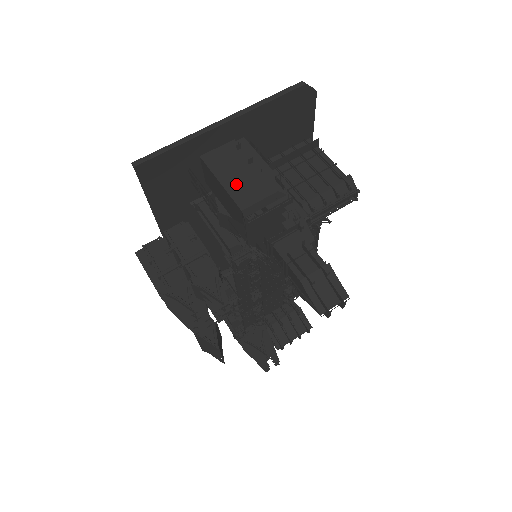
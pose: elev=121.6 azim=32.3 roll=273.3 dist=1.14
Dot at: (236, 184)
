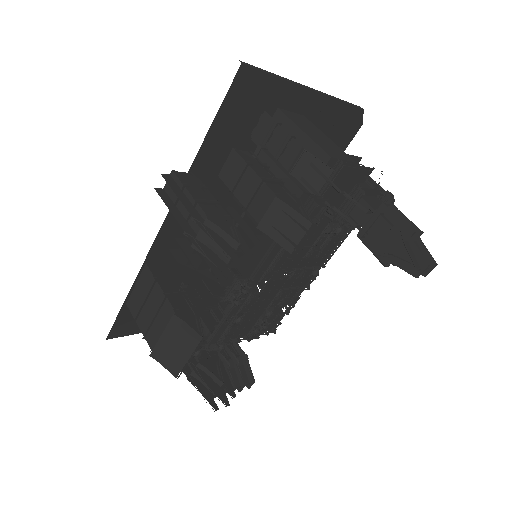
Dot at: (318, 140)
